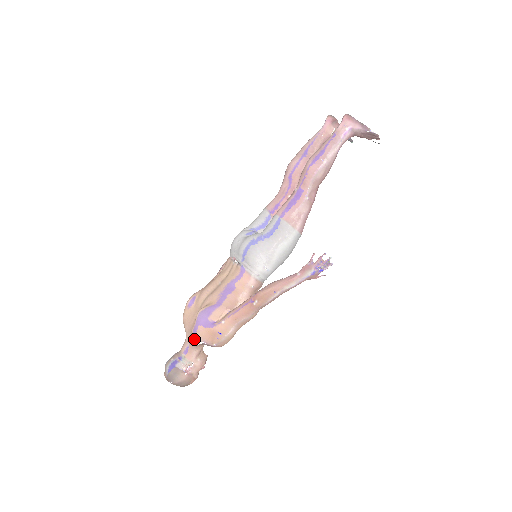
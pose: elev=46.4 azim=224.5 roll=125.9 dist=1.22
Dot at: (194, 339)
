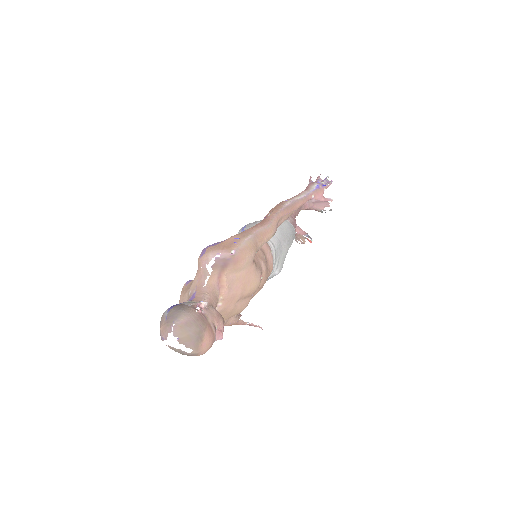
Dot at: (203, 262)
